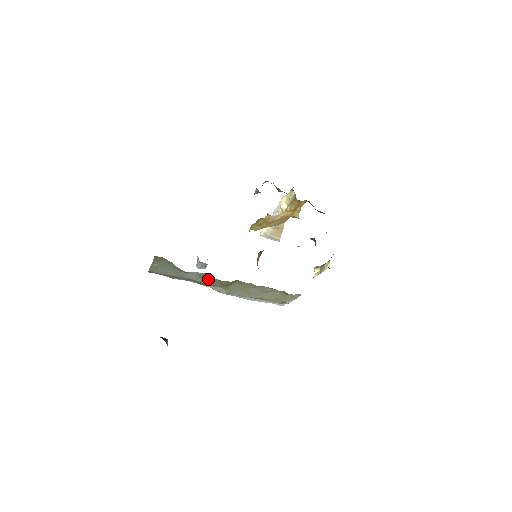
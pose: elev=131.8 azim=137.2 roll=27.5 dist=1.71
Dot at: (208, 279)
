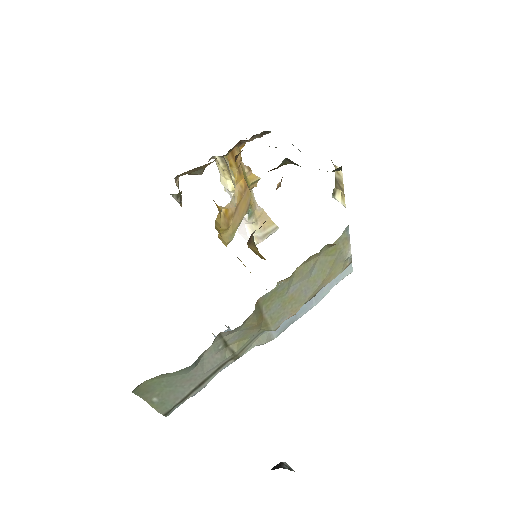
Dot at: (233, 341)
